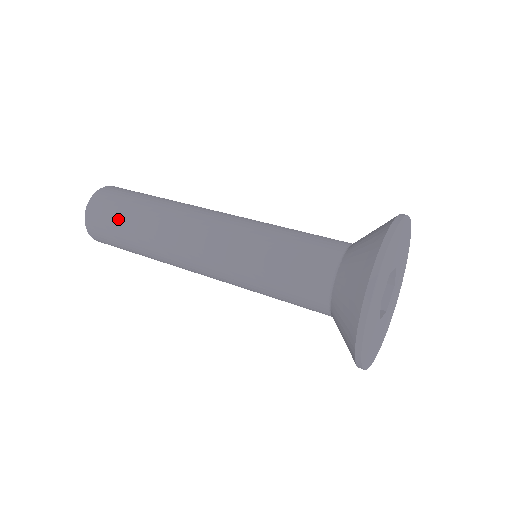
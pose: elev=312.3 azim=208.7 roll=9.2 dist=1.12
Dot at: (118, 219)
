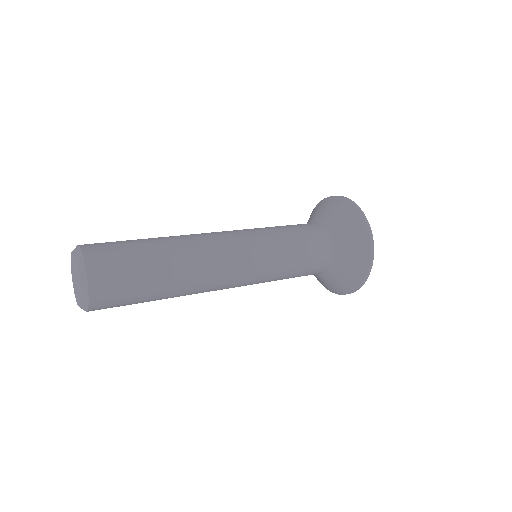
Dot at: (134, 248)
